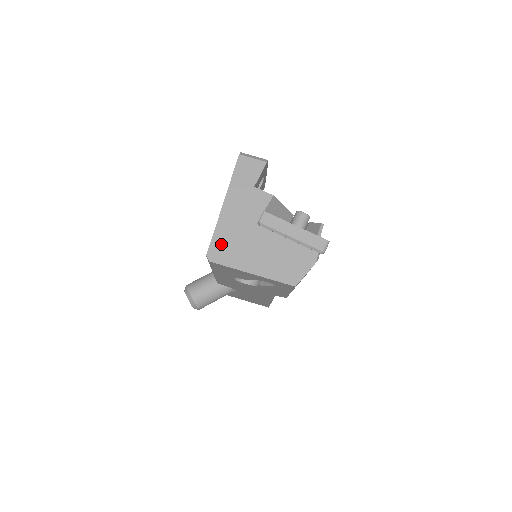
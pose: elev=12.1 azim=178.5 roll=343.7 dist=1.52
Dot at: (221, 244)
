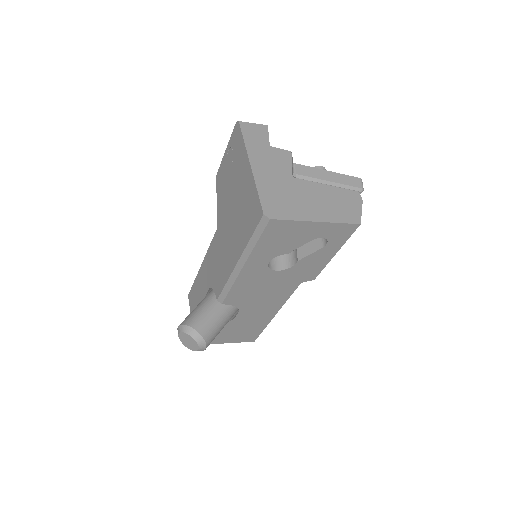
Dot at: (271, 200)
